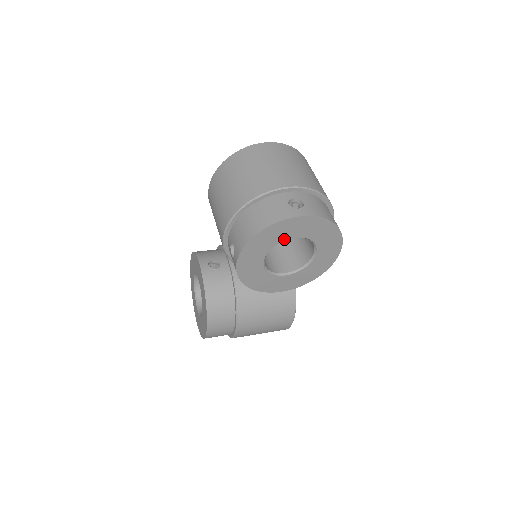
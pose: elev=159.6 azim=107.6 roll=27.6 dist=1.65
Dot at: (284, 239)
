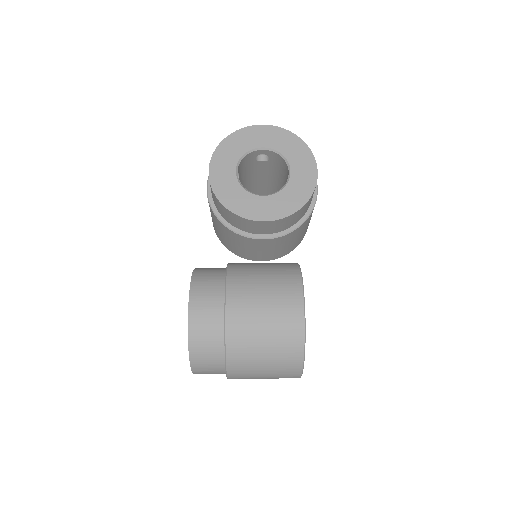
Dot at: (251, 148)
